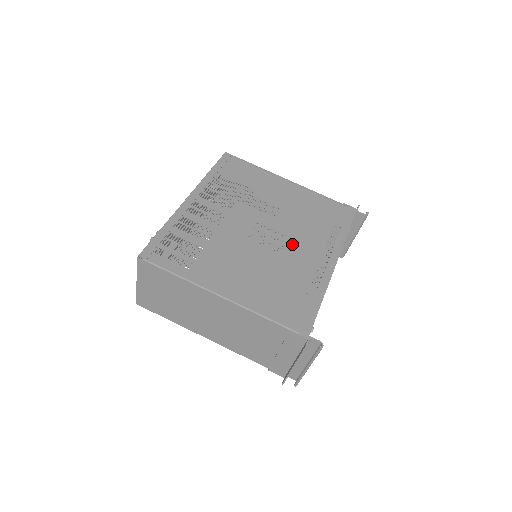
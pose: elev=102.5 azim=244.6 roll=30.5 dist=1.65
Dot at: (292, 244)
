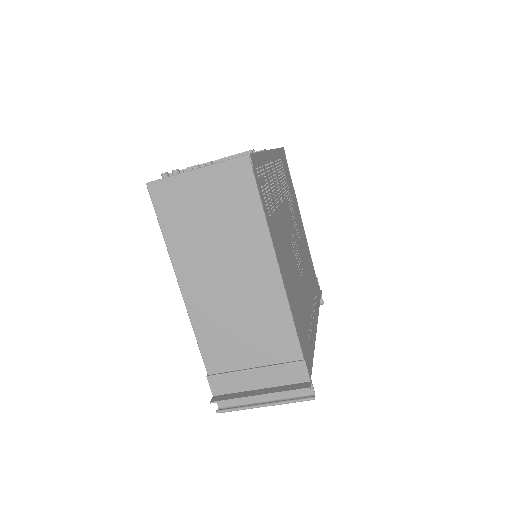
Dot at: (304, 278)
